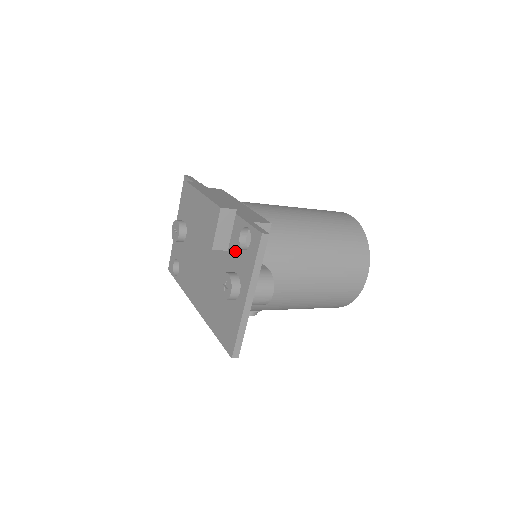
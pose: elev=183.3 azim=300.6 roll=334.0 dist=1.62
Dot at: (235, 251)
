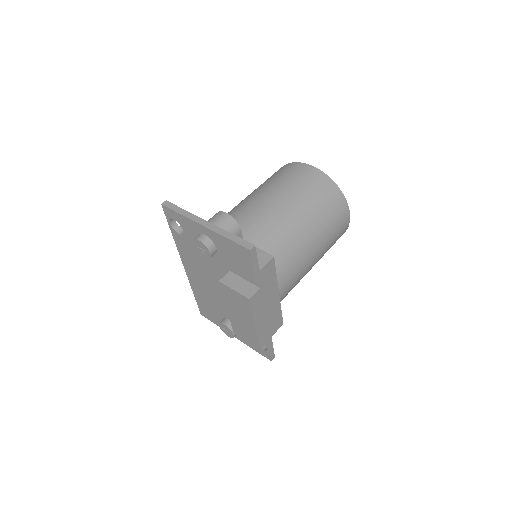
Dot at: occluded
